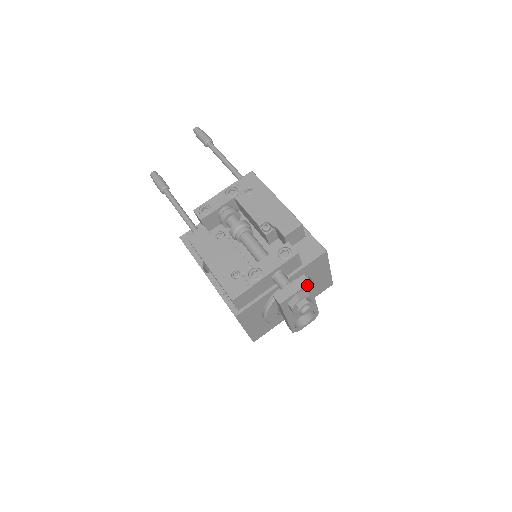
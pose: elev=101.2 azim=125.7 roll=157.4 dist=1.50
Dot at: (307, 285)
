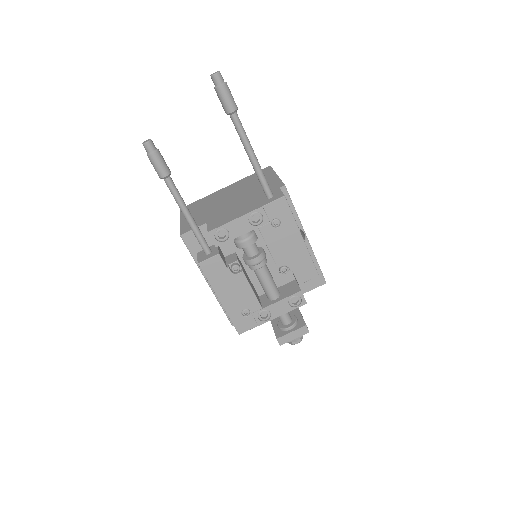
Dot at: (306, 332)
